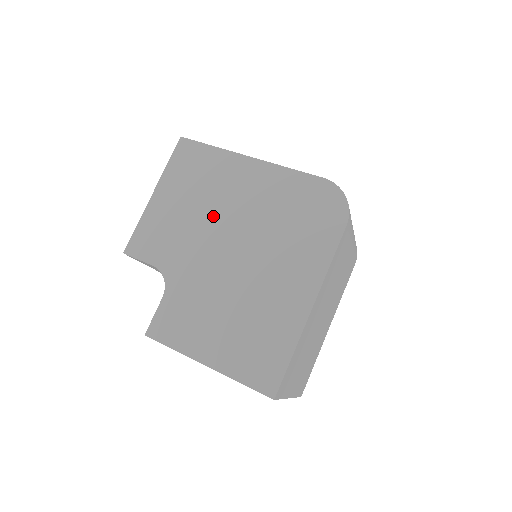
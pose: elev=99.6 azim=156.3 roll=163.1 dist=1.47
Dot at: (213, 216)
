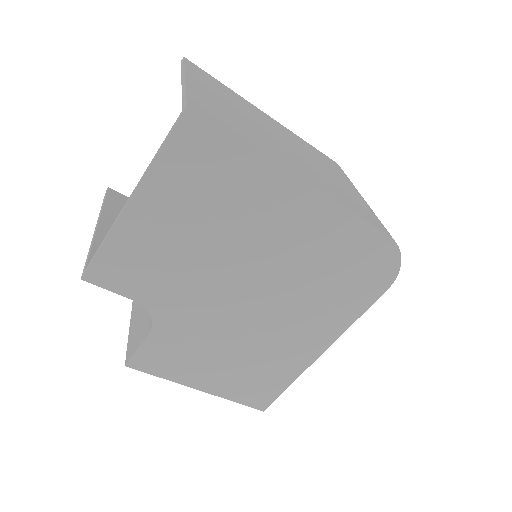
Dot at: (230, 254)
